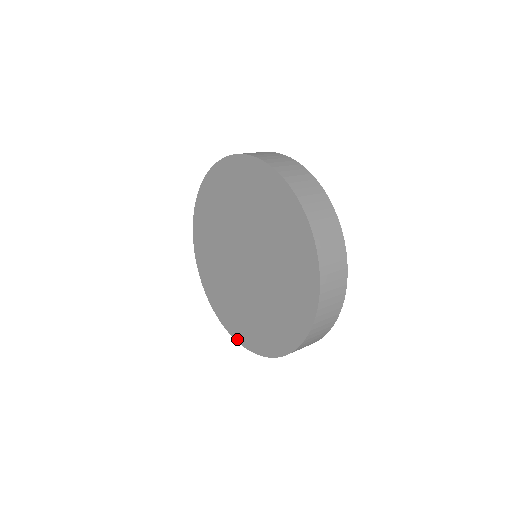
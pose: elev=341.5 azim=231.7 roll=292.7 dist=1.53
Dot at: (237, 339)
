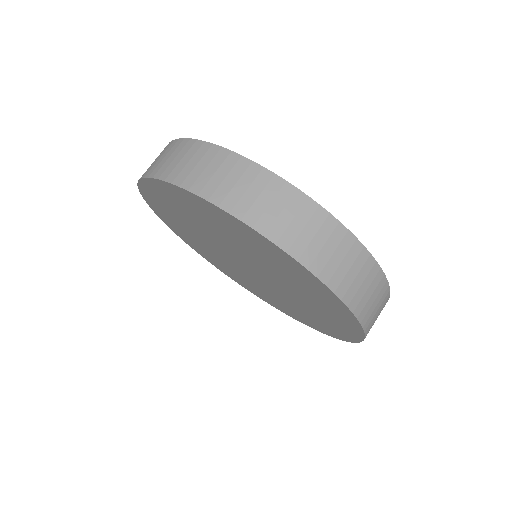
Dot at: occluded
